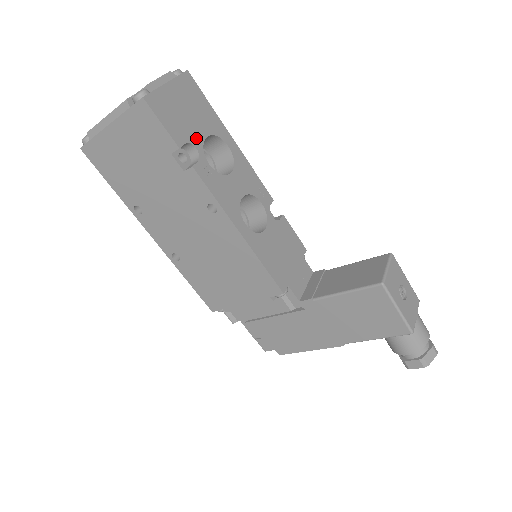
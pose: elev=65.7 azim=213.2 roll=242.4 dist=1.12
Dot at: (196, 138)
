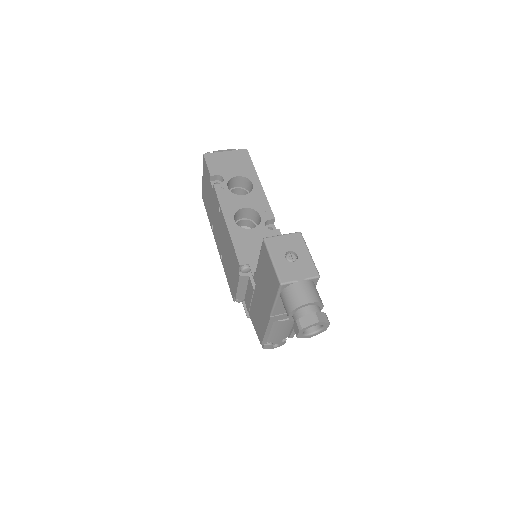
Dot at: (227, 175)
